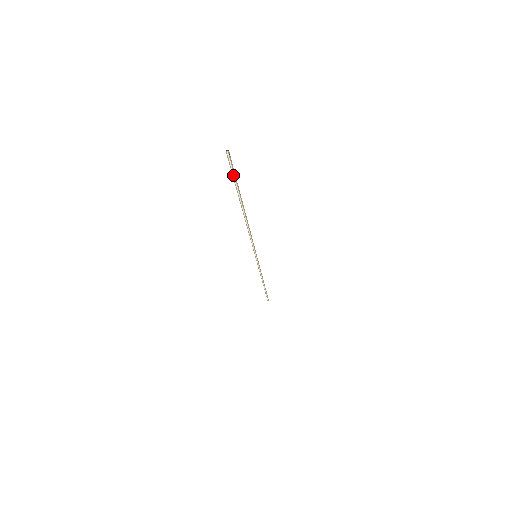
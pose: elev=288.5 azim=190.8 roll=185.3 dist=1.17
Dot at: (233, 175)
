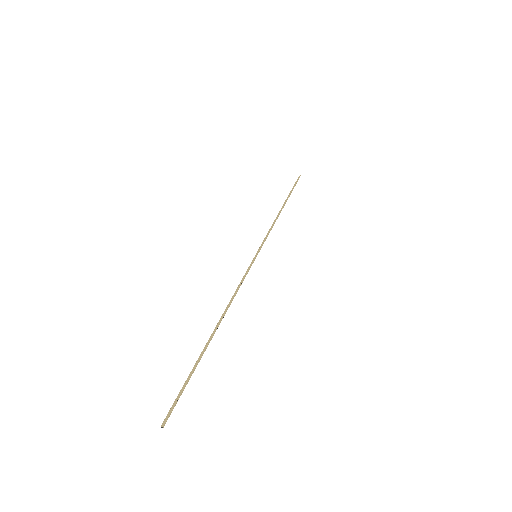
Dot at: (182, 390)
